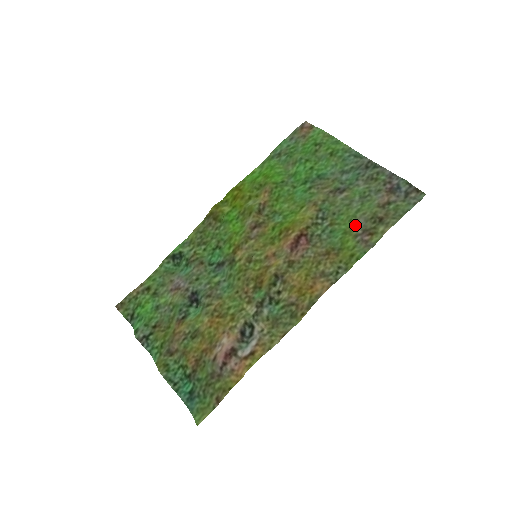
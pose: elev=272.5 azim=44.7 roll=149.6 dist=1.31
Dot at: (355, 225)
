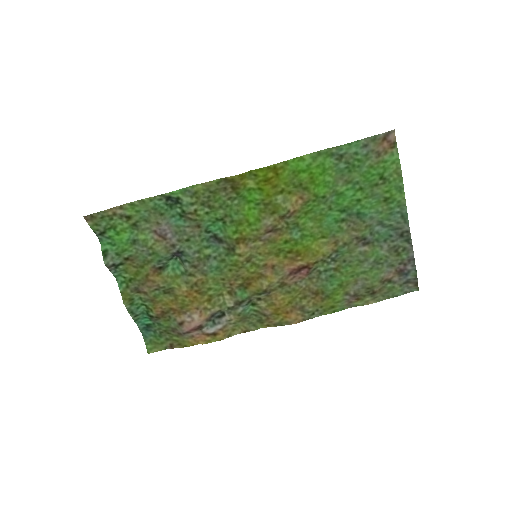
Dot at: (353, 283)
